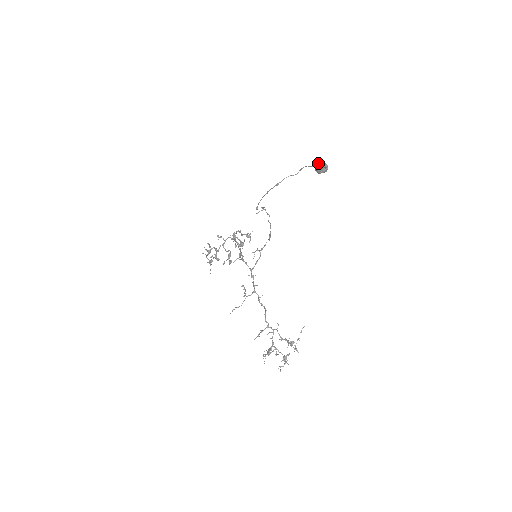
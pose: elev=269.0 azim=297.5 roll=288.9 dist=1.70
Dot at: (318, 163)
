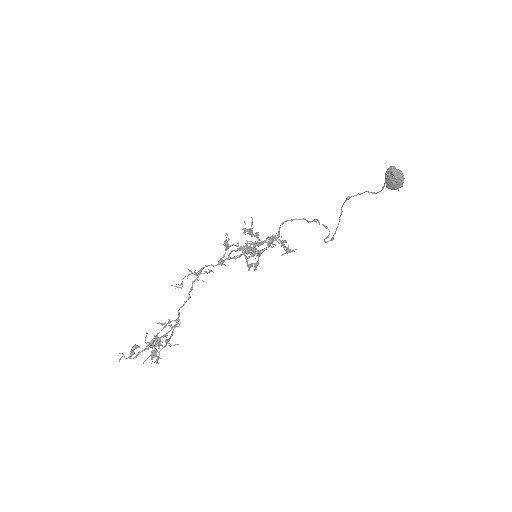
Dot at: (389, 167)
